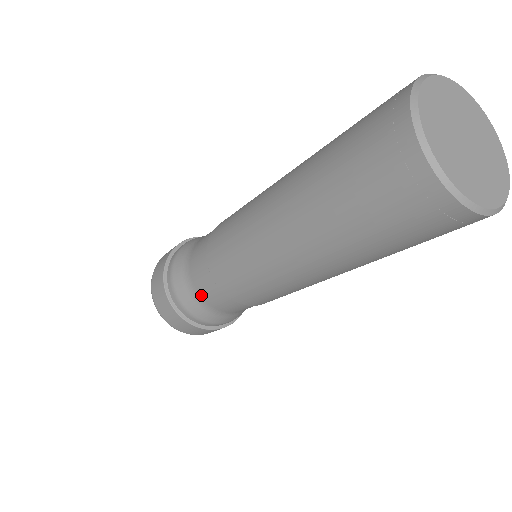
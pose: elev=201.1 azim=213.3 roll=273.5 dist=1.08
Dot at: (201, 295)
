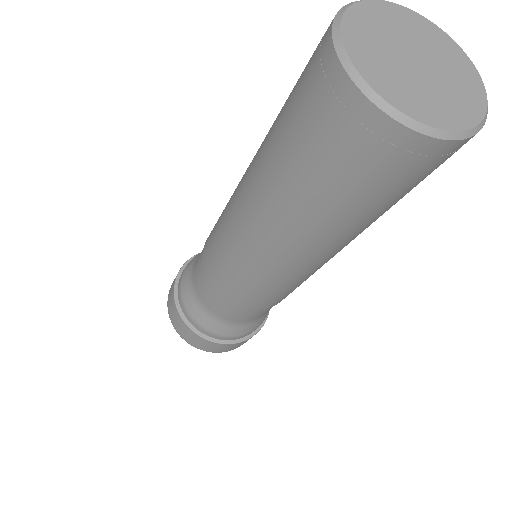
Dot at: (195, 282)
